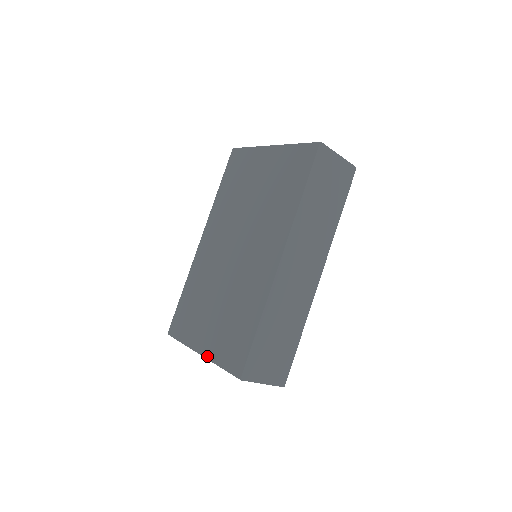
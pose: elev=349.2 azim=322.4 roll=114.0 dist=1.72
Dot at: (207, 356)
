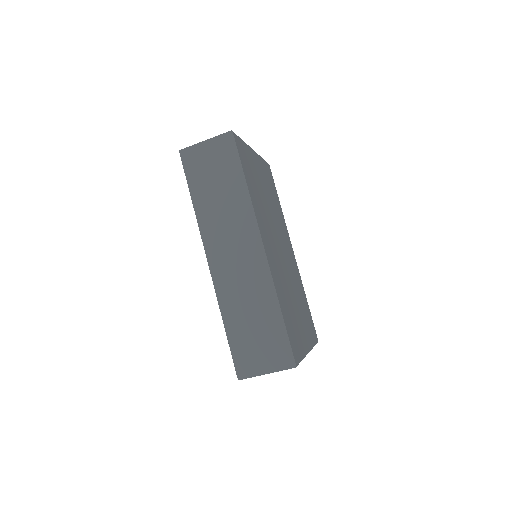
Dot at: occluded
